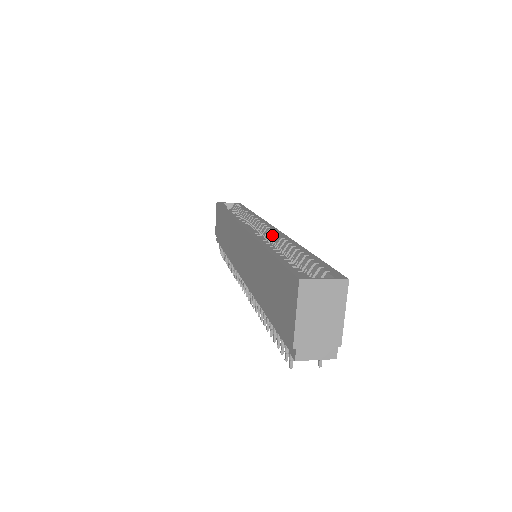
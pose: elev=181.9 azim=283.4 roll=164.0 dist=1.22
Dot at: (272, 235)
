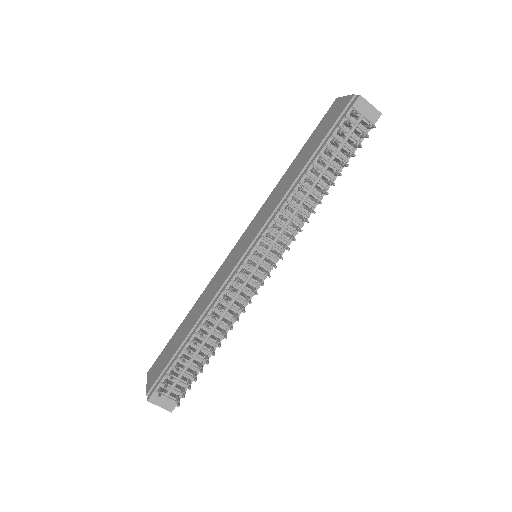
Dot at: occluded
